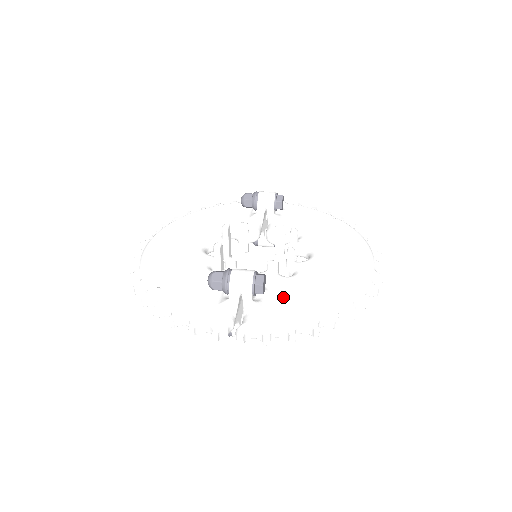
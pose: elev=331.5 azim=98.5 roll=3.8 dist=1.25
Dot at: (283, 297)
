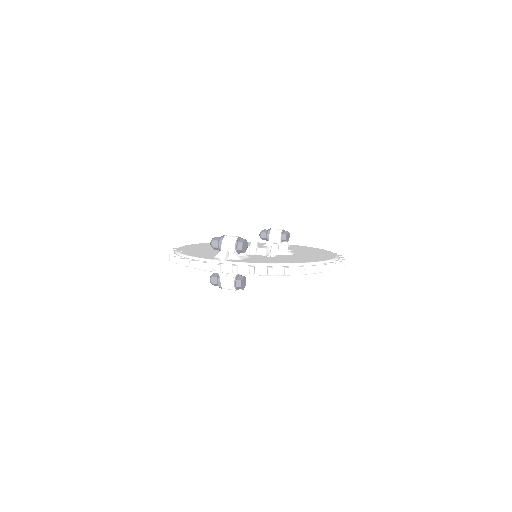
Dot at: (257, 259)
